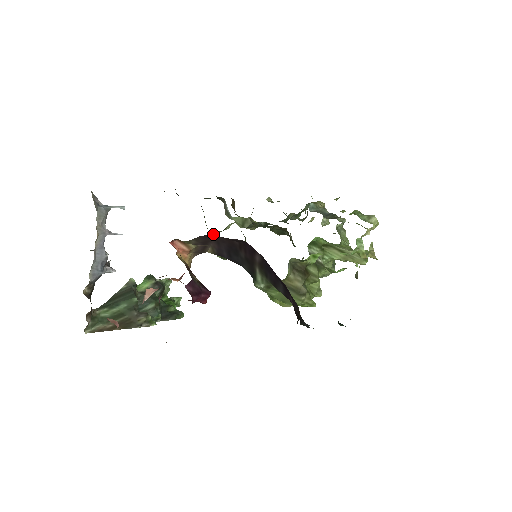
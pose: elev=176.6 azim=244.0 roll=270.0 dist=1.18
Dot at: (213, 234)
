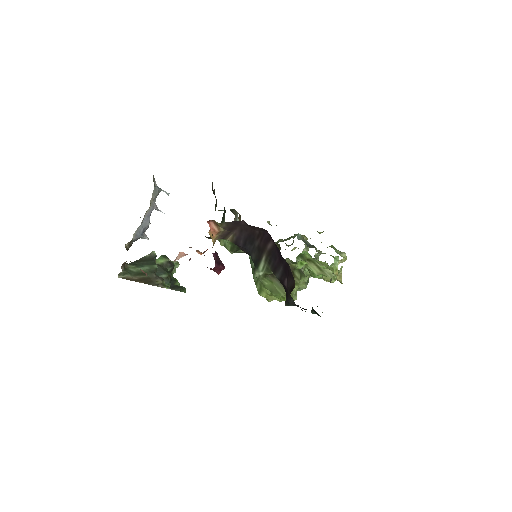
Dot at: (242, 222)
